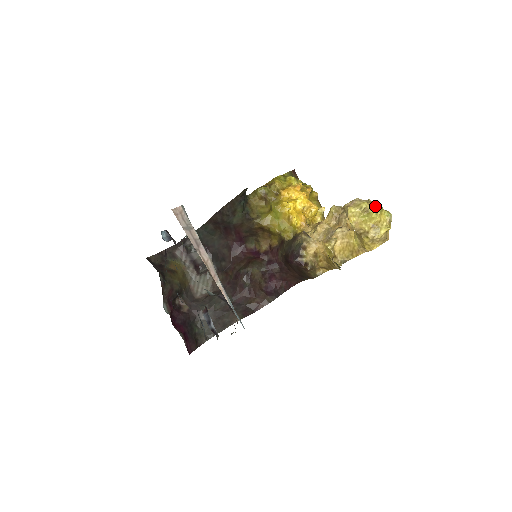
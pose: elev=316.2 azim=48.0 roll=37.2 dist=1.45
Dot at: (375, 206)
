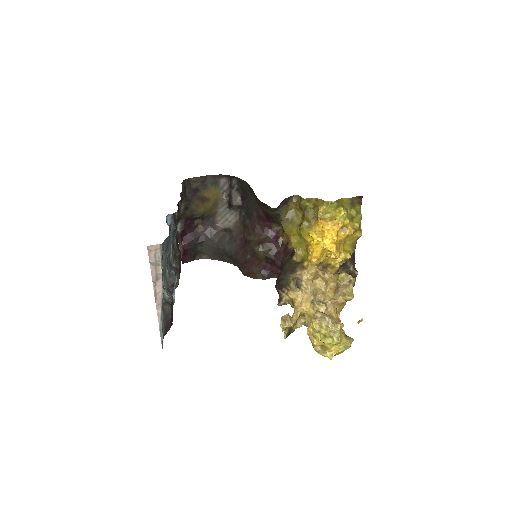
Dot at: (333, 339)
